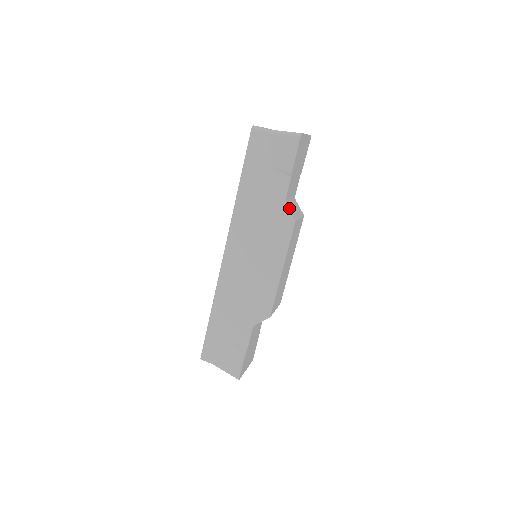
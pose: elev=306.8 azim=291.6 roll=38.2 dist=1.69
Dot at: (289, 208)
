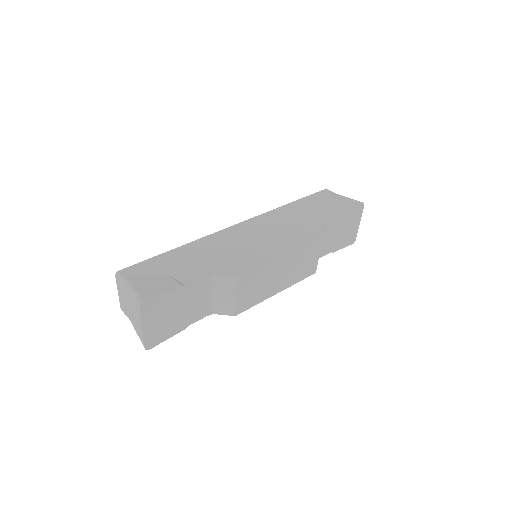
Dot at: occluded
